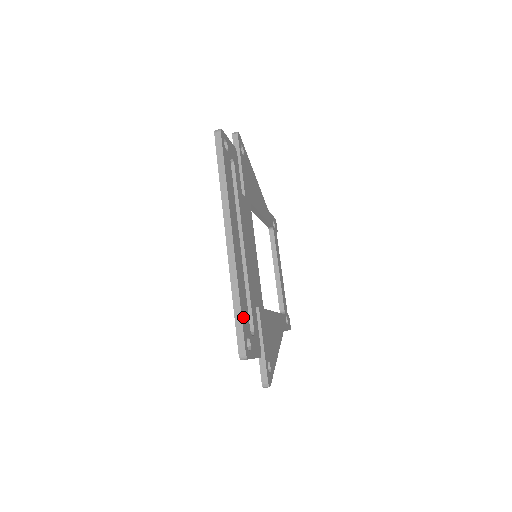
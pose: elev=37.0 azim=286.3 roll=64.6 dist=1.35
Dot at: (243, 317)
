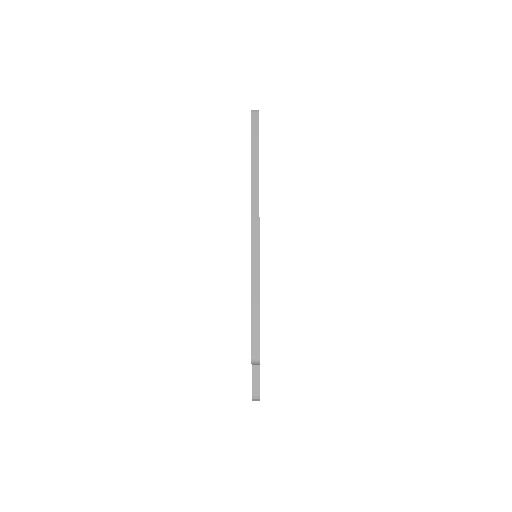
Dot at: (259, 315)
